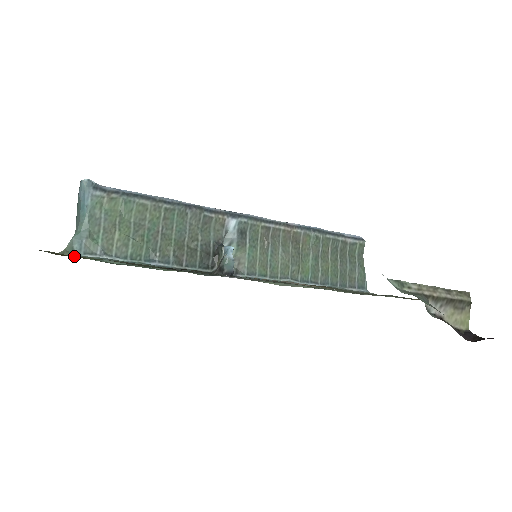
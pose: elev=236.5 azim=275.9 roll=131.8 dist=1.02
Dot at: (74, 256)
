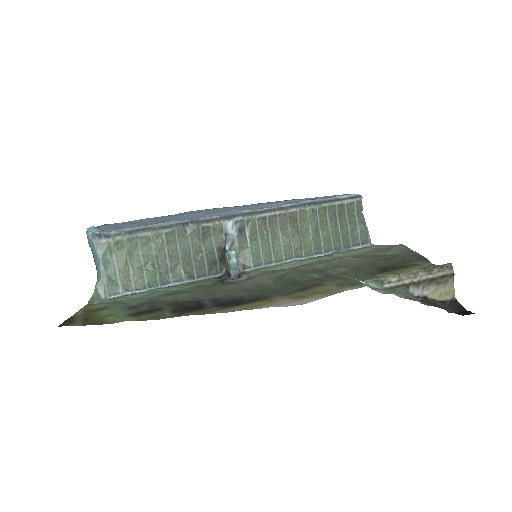
Dot at: (100, 321)
